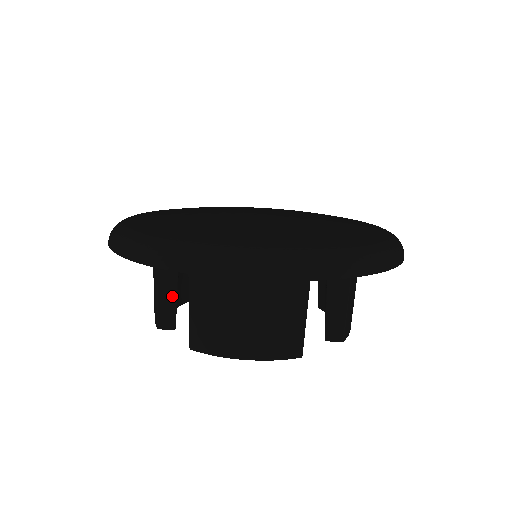
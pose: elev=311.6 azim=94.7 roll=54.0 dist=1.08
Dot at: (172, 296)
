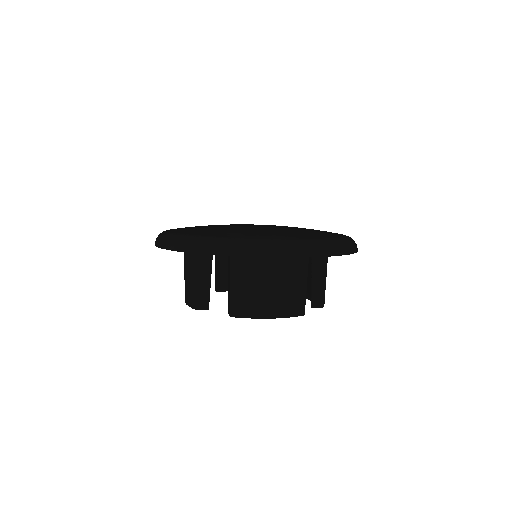
Dot at: (207, 284)
